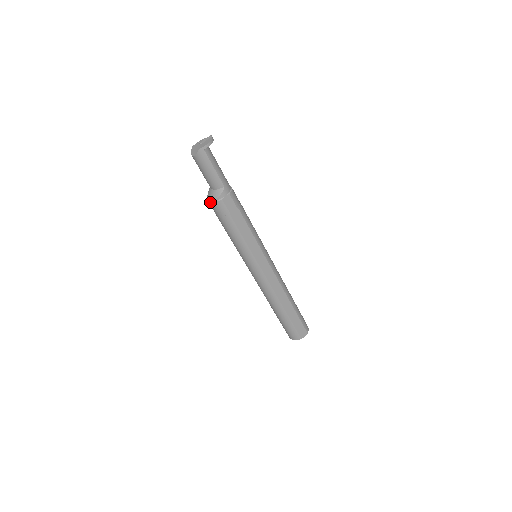
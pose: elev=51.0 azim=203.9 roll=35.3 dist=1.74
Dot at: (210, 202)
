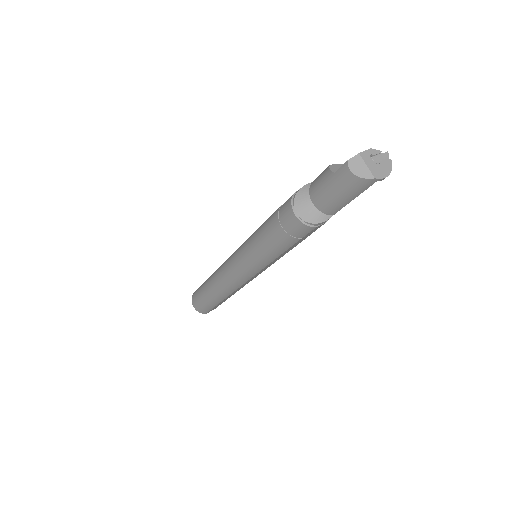
Dot at: (297, 217)
